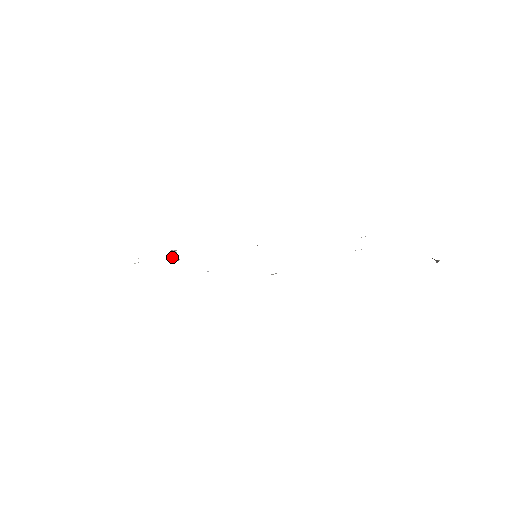
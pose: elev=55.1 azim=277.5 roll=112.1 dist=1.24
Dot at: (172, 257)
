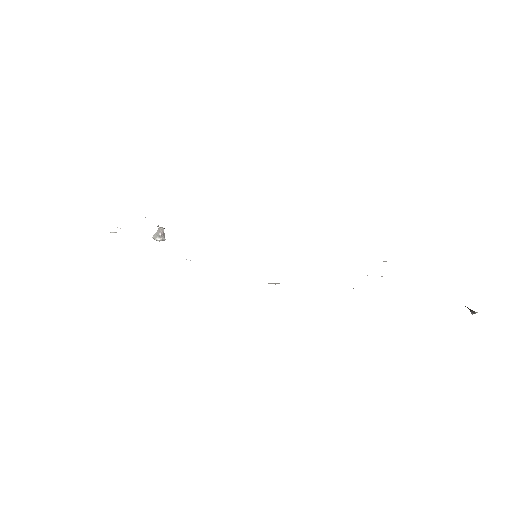
Dot at: (157, 235)
